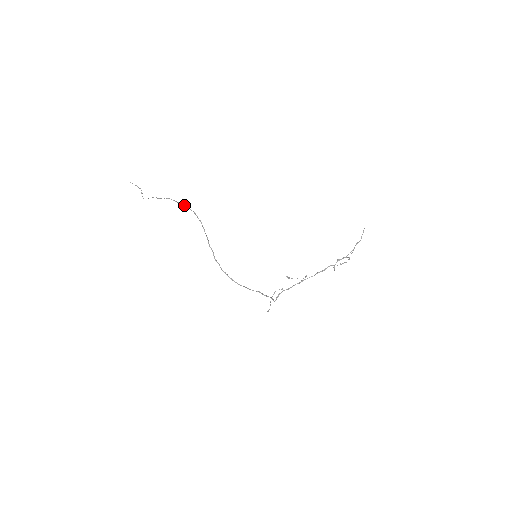
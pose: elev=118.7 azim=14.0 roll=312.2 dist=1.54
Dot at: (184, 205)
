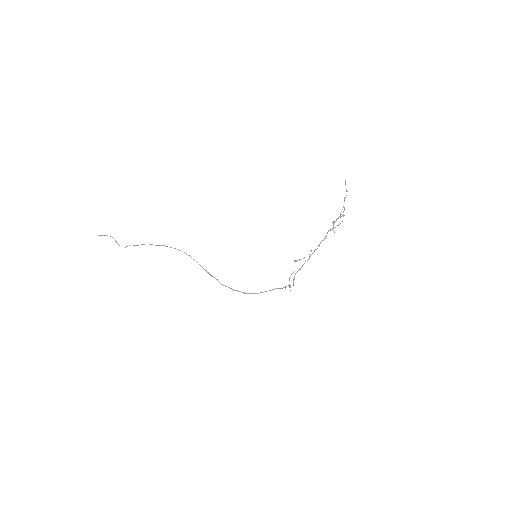
Dot at: (165, 246)
